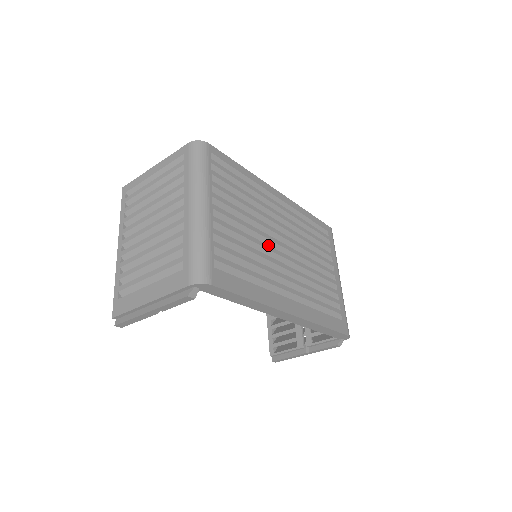
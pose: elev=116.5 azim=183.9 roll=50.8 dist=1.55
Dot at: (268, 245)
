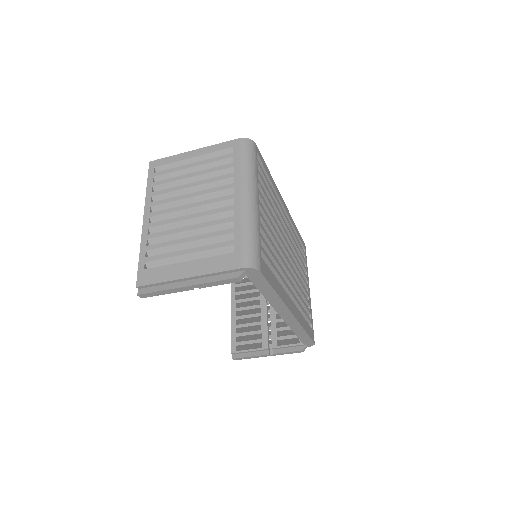
Dot at: occluded
